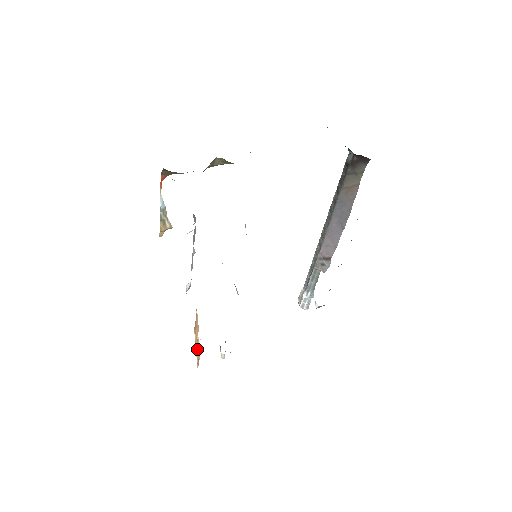
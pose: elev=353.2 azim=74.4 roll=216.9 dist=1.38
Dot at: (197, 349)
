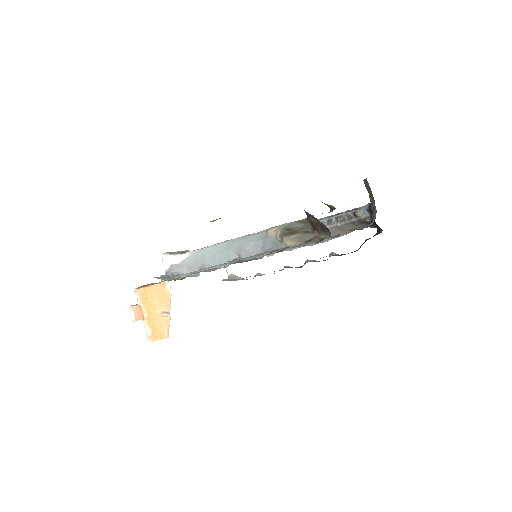
Dot at: (154, 322)
